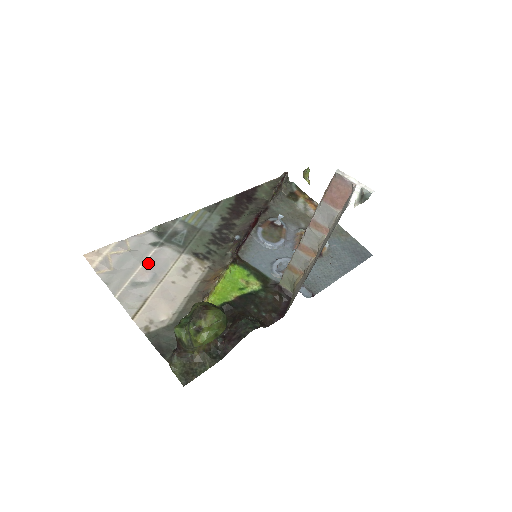
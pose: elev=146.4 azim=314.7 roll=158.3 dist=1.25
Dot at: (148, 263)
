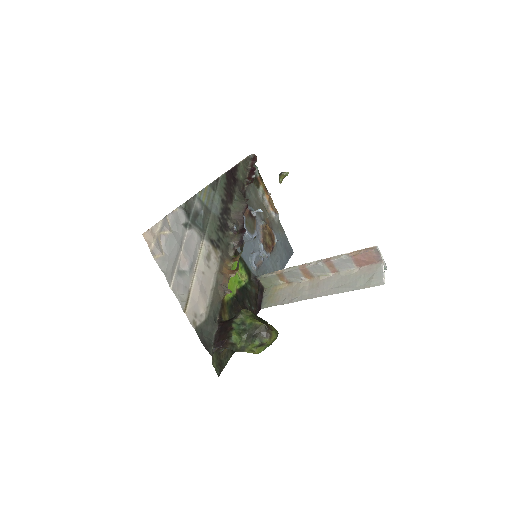
Dot at: (185, 248)
